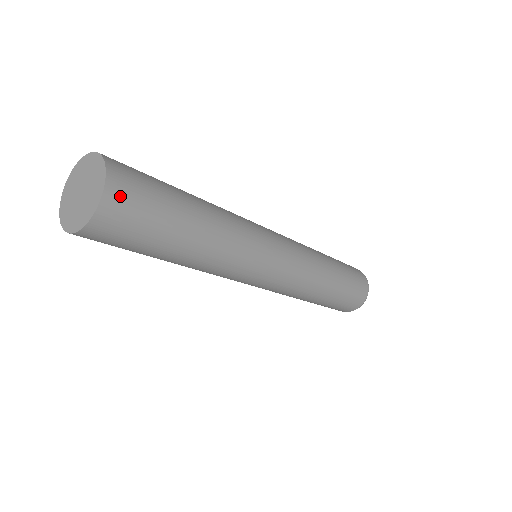
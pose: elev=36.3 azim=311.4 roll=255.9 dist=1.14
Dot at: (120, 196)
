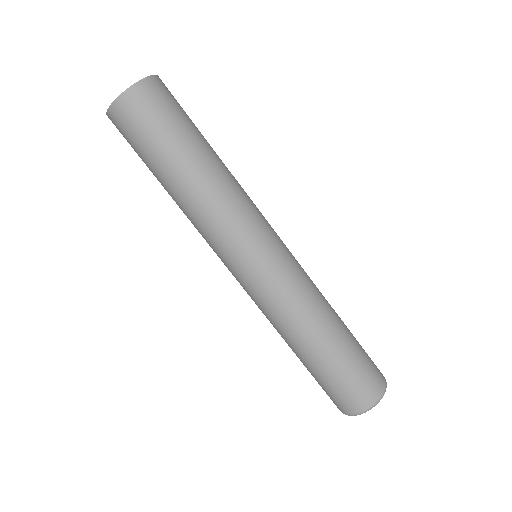
Dot at: (159, 88)
